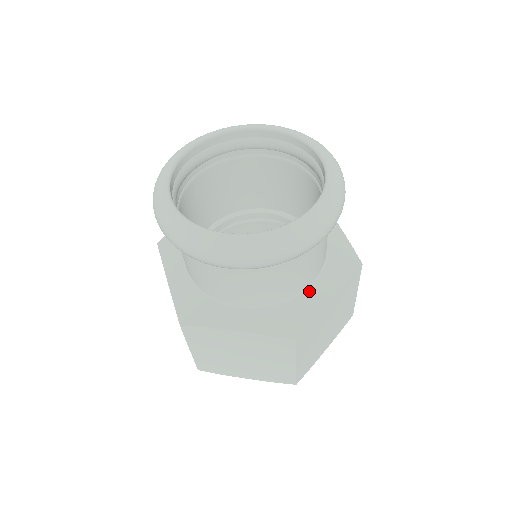
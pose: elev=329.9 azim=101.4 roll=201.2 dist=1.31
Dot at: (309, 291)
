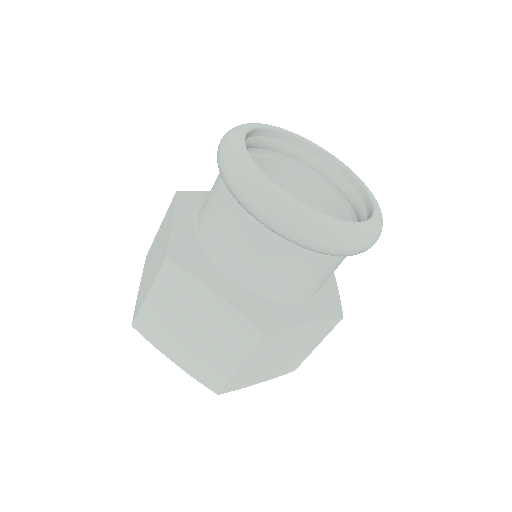
Dot at: occluded
